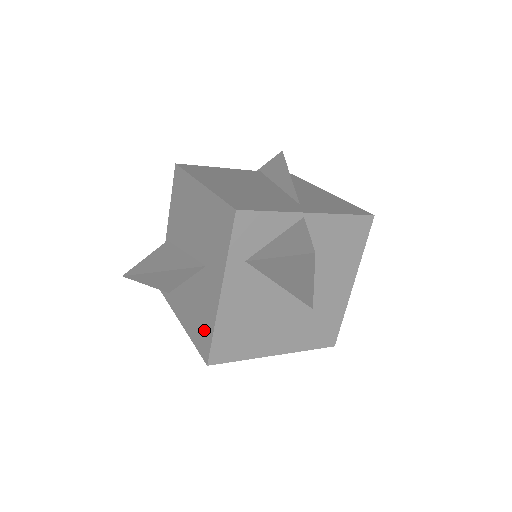
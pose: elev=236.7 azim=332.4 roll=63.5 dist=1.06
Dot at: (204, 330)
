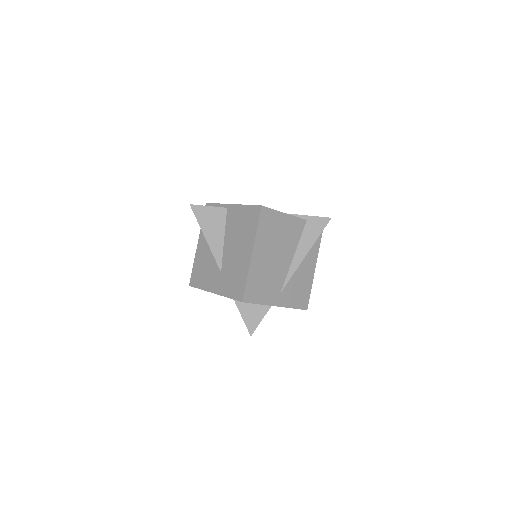
Dot at: (199, 278)
